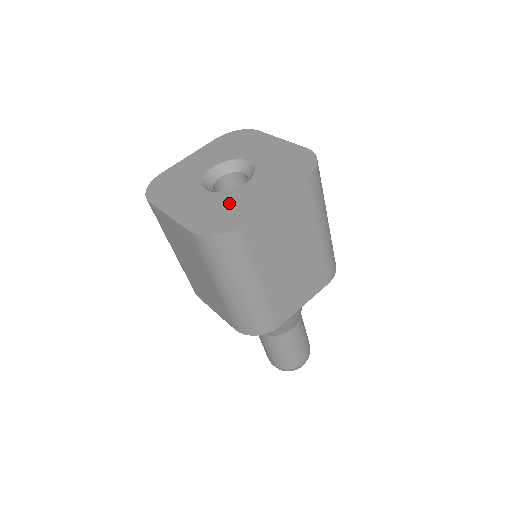
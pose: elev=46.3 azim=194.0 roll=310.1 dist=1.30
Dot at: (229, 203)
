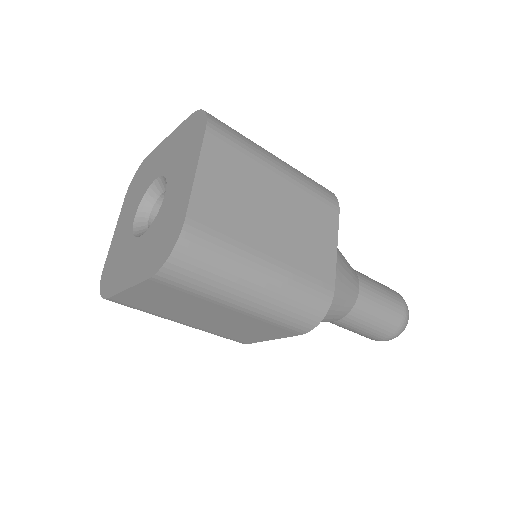
Dot at: (123, 256)
